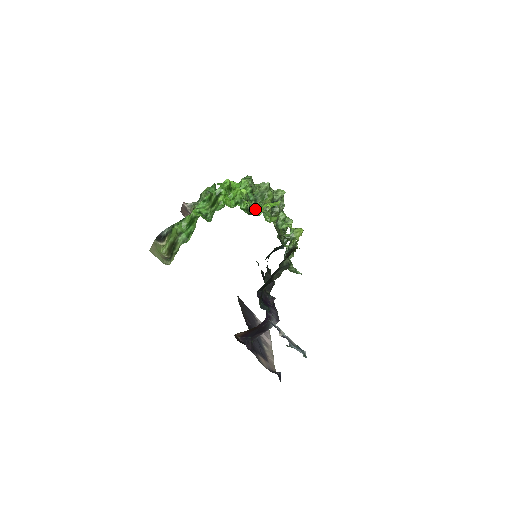
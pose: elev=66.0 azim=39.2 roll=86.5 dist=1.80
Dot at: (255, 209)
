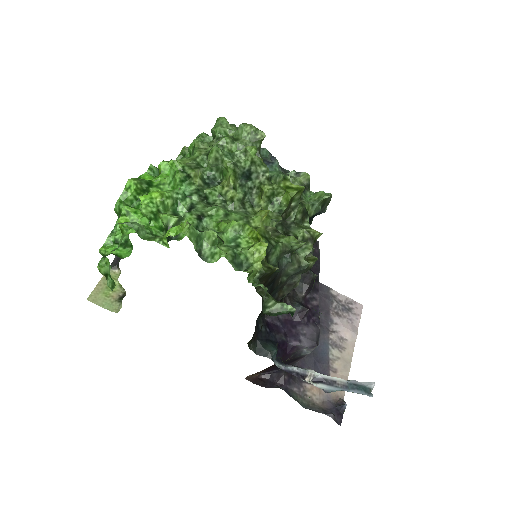
Dot at: (179, 224)
